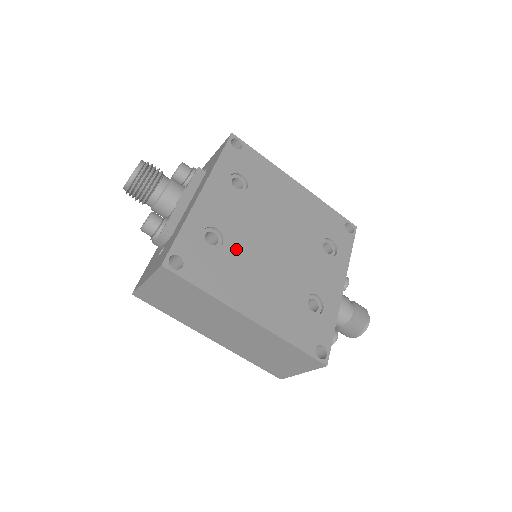
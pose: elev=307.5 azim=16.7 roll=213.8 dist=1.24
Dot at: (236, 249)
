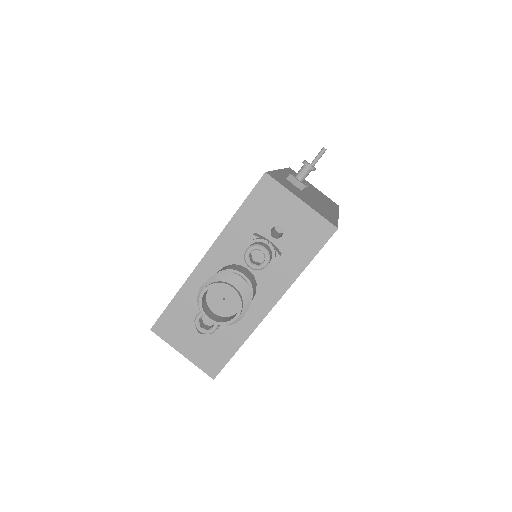
Dot at: occluded
